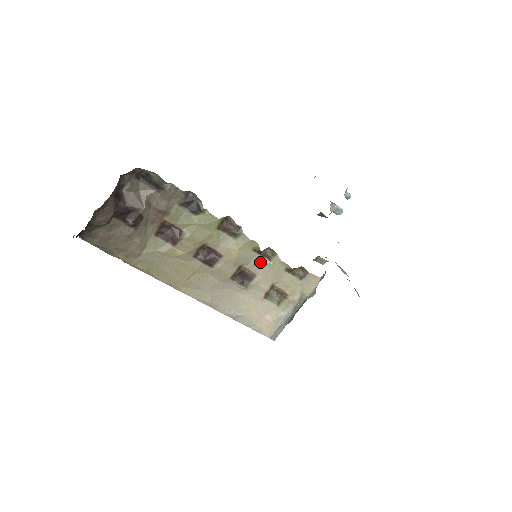
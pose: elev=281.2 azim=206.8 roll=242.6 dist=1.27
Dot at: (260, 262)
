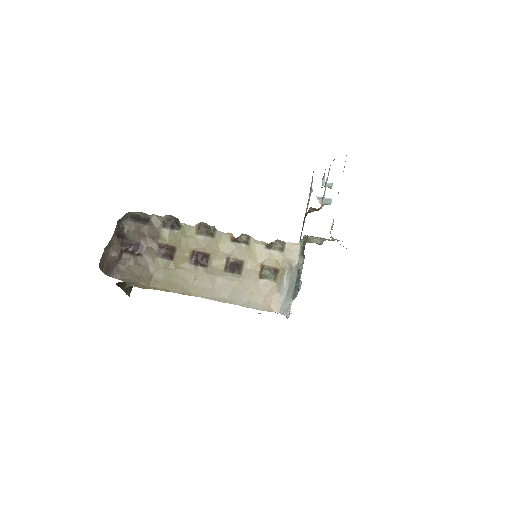
Dot at: (242, 249)
